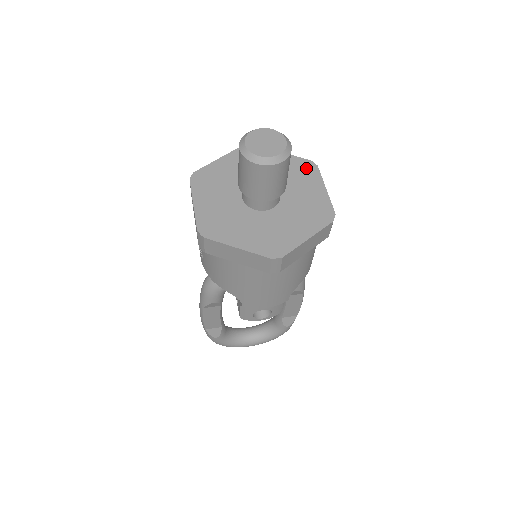
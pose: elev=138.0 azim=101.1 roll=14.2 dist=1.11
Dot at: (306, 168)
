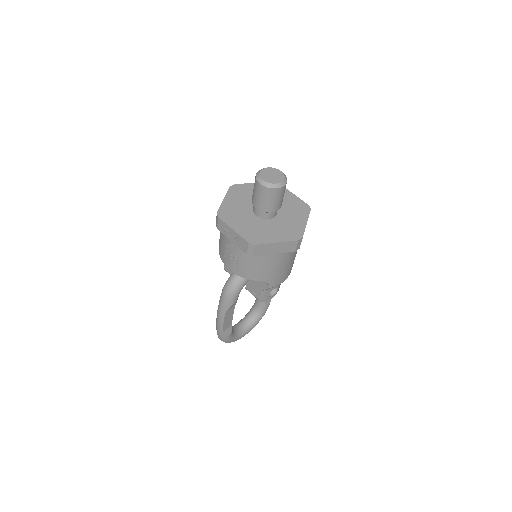
Dot at: occluded
